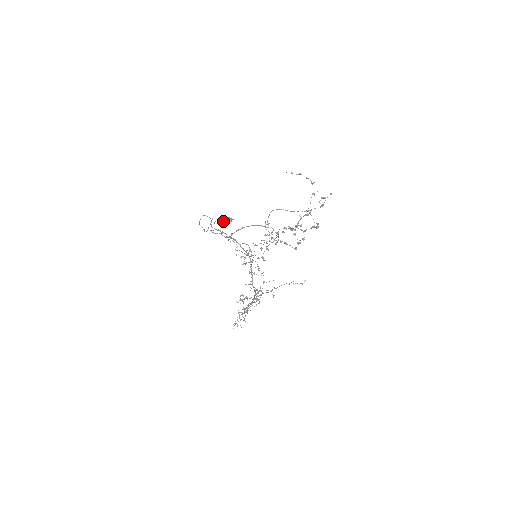
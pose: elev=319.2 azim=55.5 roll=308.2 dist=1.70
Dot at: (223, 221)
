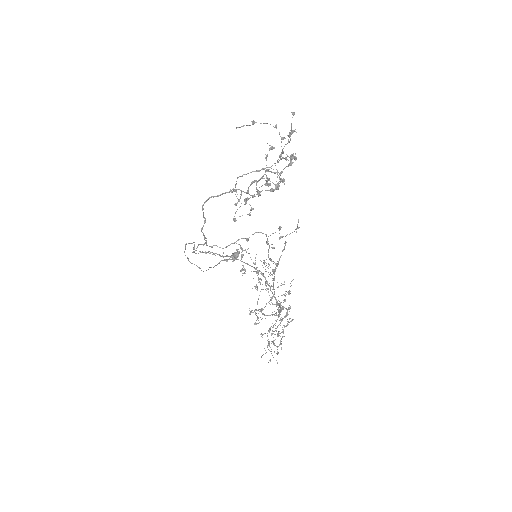
Dot at: (229, 259)
